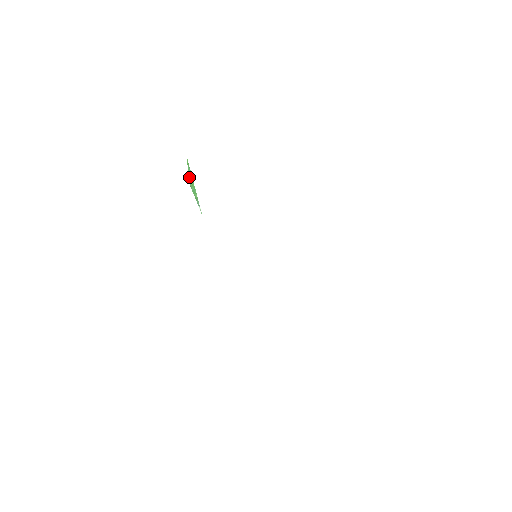
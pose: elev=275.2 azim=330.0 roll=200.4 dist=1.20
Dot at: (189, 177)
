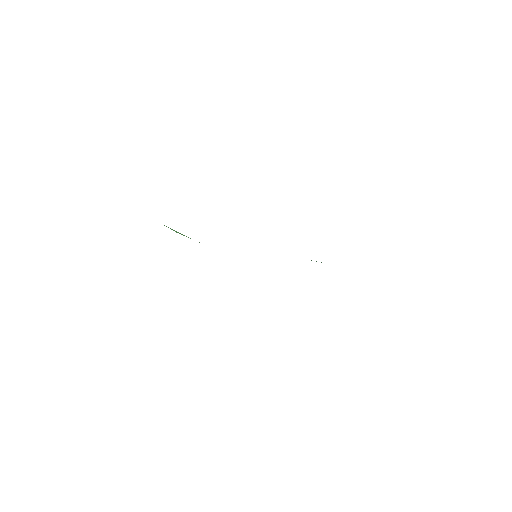
Dot at: (173, 230)
